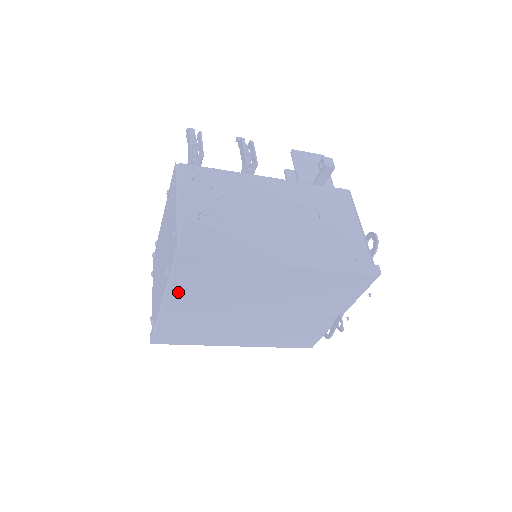
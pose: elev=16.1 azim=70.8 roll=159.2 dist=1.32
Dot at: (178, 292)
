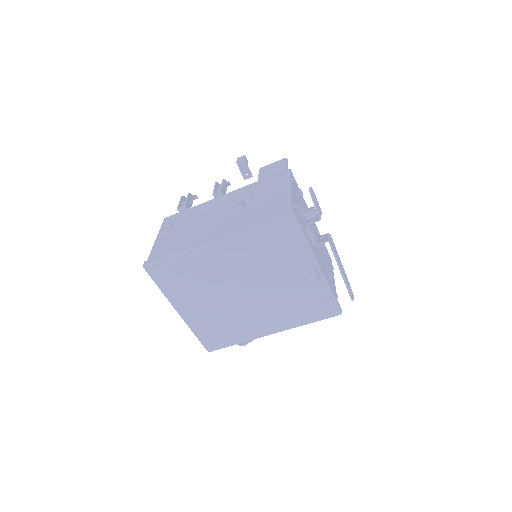
Dot at: (174, 296)
